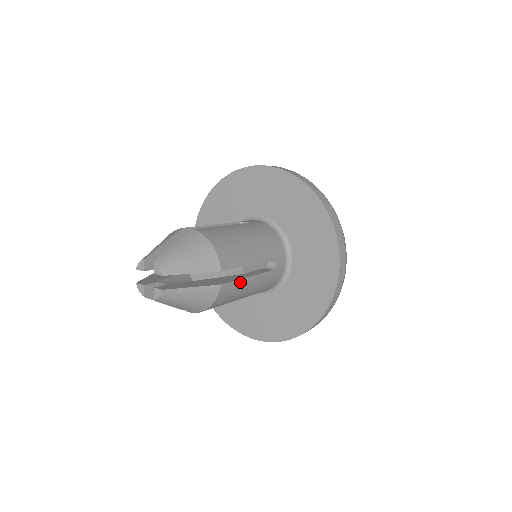
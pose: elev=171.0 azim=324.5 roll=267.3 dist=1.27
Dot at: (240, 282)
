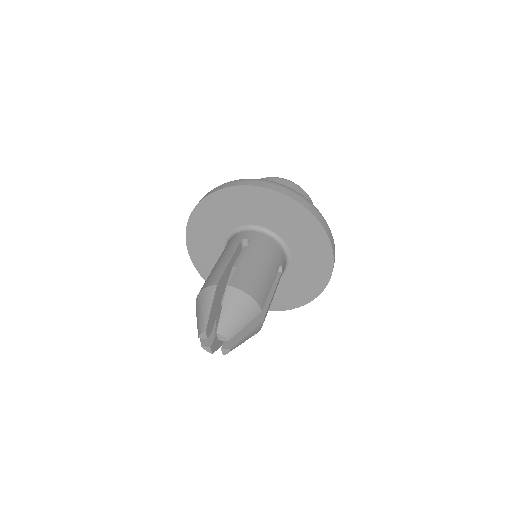
Dot at: (270, 304)
